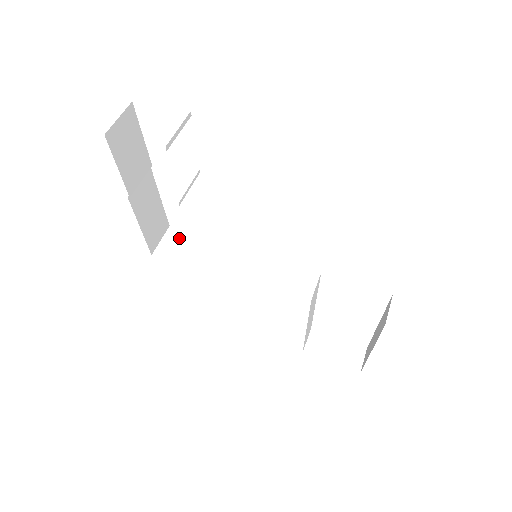
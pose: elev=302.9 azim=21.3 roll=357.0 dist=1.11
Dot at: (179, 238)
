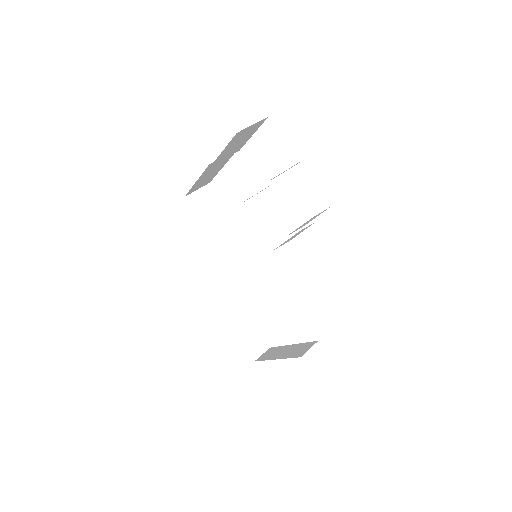
Dot at: (211, 198)
